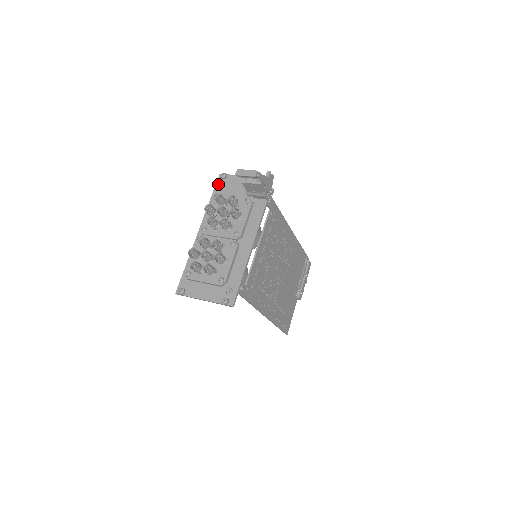
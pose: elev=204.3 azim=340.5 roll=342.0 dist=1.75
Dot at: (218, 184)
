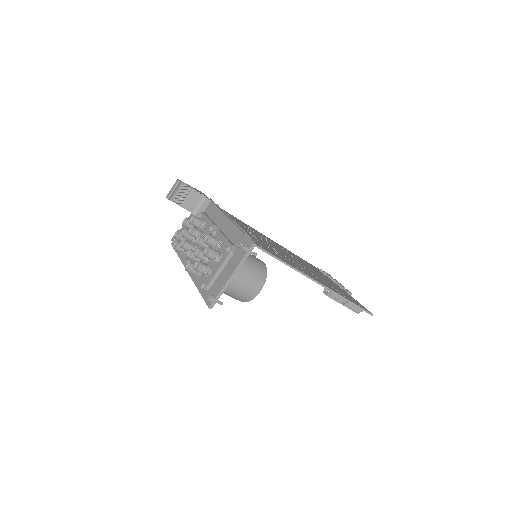
Dot at: occluded
